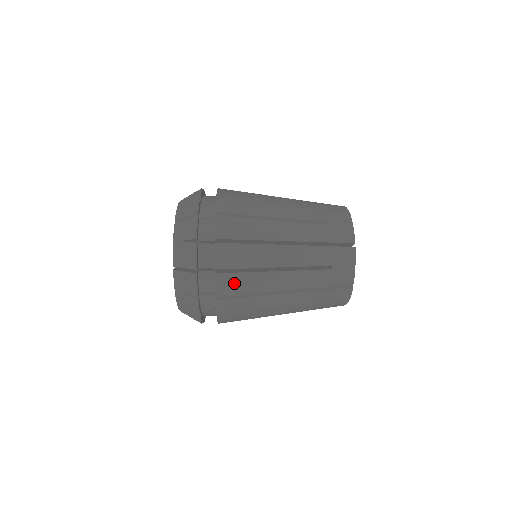
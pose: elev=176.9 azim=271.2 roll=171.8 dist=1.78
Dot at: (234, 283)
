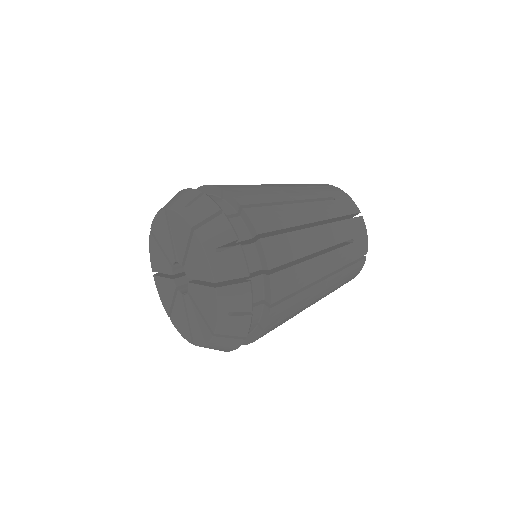
Dot at: occluded
